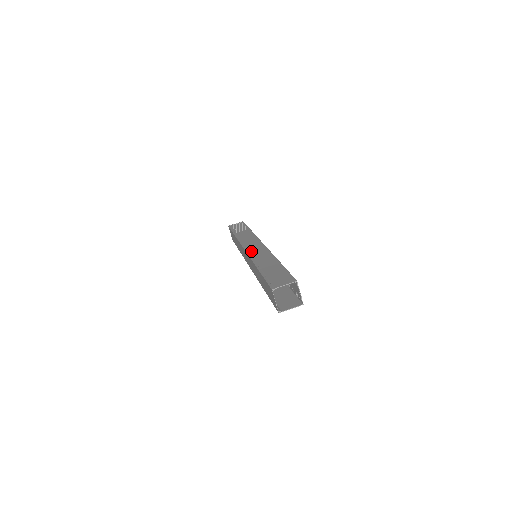
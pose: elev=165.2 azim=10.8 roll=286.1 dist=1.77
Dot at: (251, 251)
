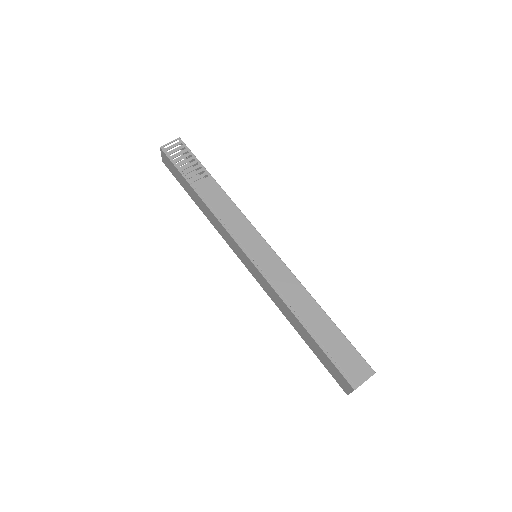
Dot at: (262, 266)
